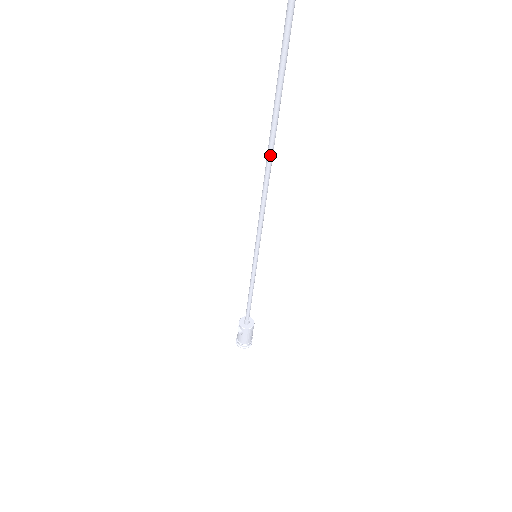
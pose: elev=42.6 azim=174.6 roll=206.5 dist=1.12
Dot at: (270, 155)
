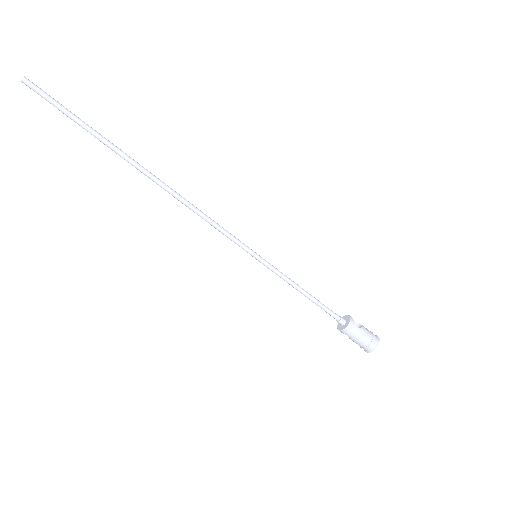
Dot at: (146, 175)
